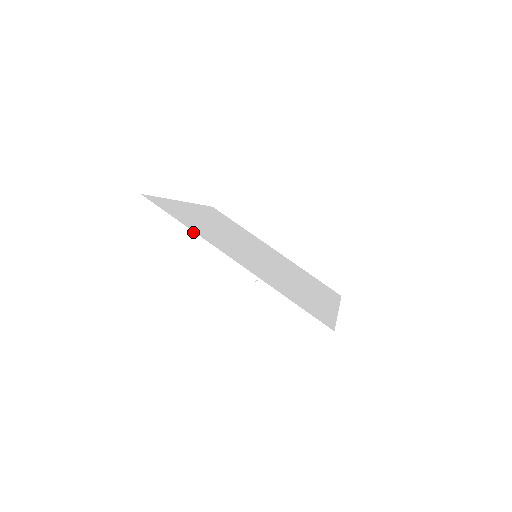
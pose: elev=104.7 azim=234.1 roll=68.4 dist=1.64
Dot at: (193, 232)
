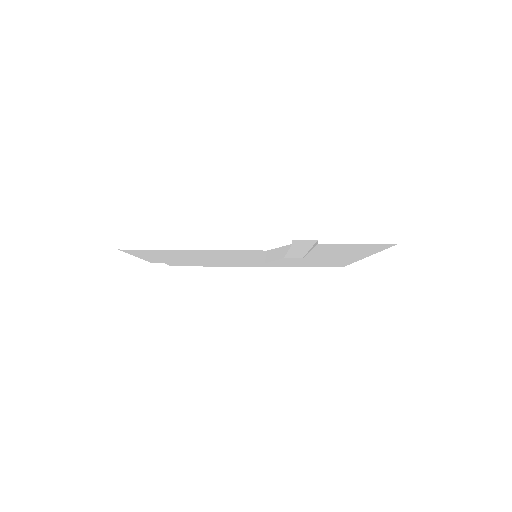
Dot at: (199, 237)
